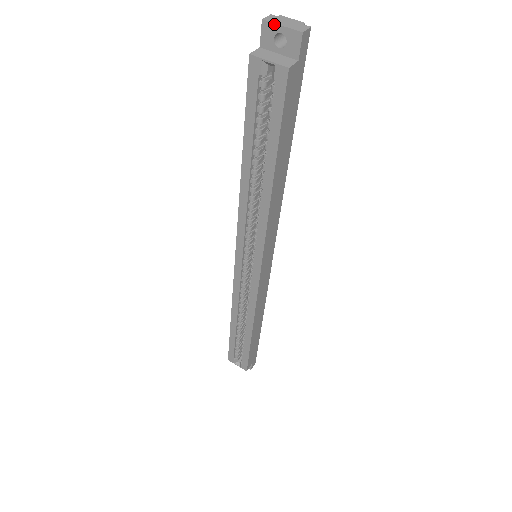
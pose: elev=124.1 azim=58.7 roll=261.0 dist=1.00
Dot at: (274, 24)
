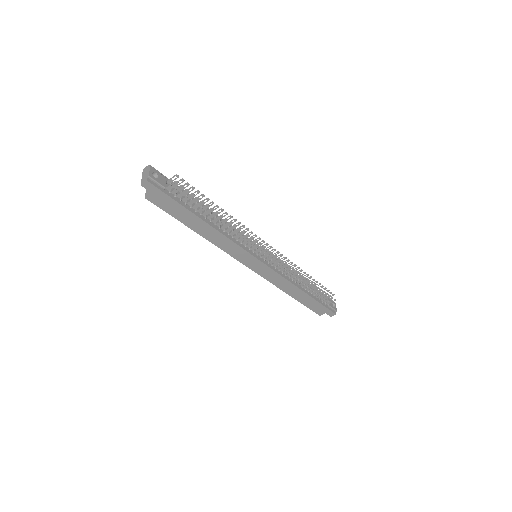
Dot at: (143, 174)
